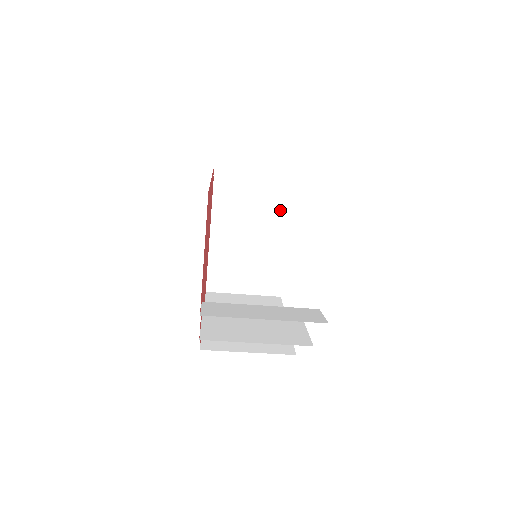
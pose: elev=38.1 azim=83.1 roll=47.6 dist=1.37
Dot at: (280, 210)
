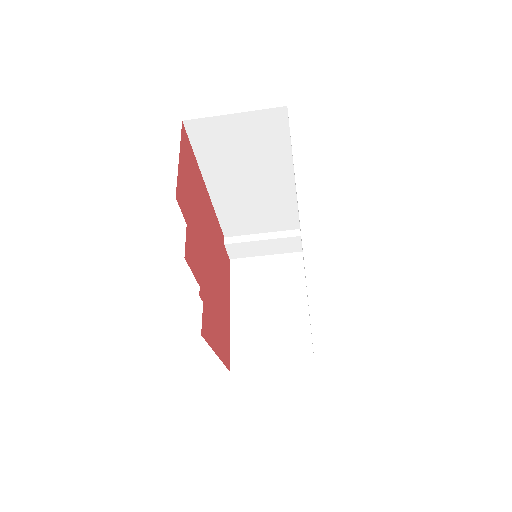
Dot at: (294, 278)
